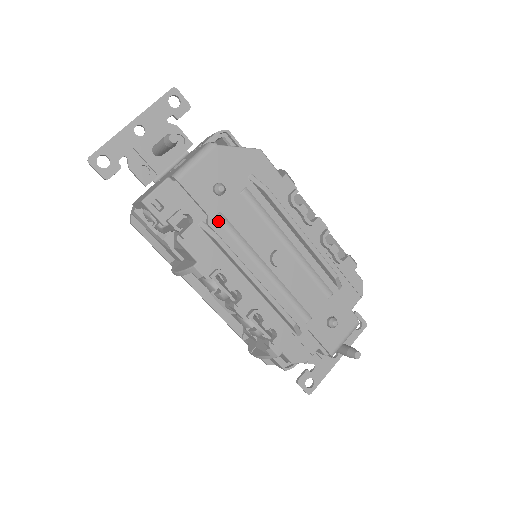
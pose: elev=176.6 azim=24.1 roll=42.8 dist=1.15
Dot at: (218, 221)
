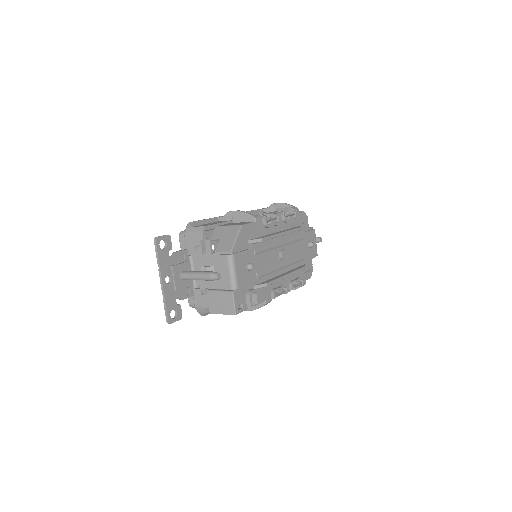
Dot at: (259, 278)
